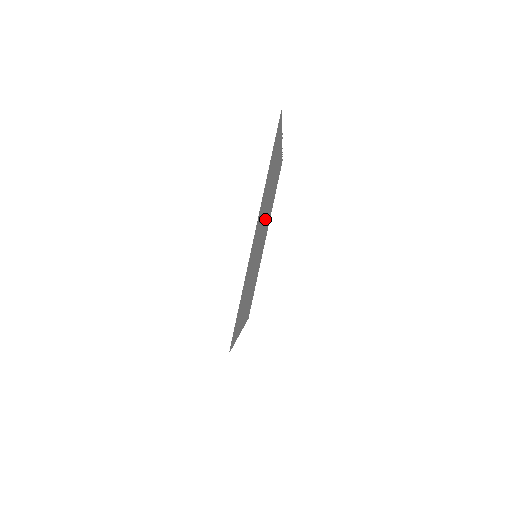
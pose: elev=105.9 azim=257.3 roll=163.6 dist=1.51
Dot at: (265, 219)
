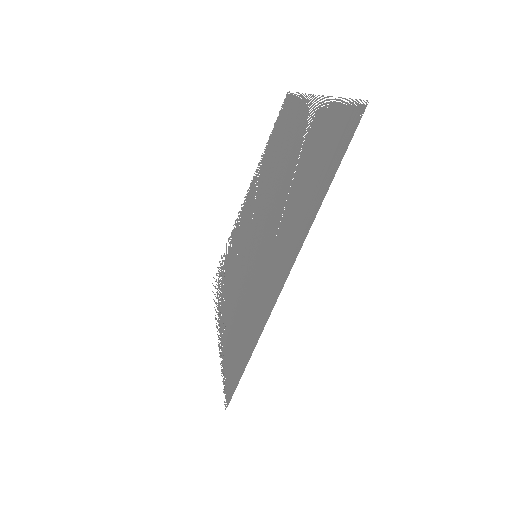
Dot at: (270, 199)
